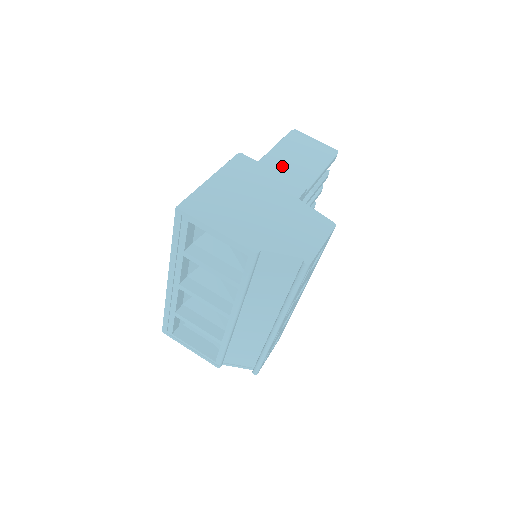
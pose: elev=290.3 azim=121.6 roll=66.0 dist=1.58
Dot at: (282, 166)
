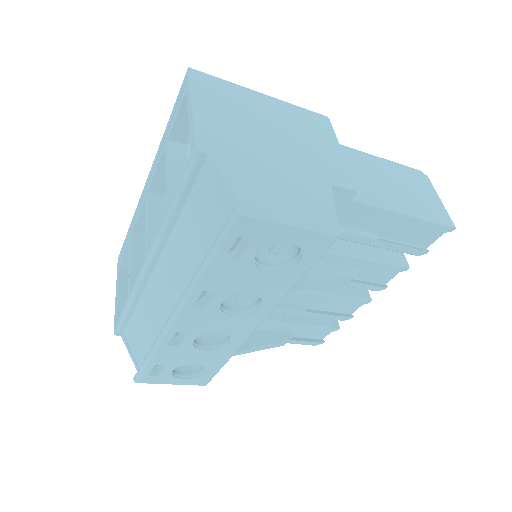
Dot at: (362, 168)
